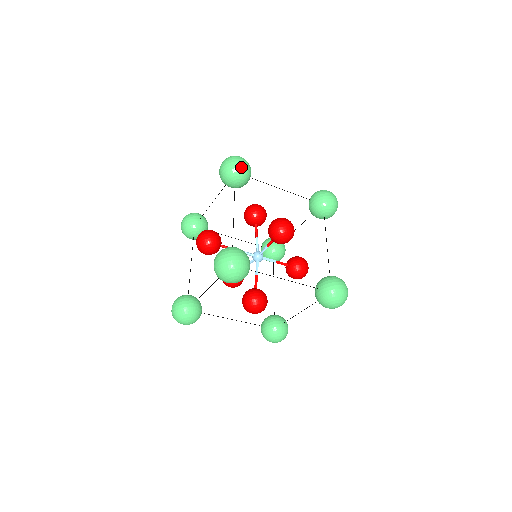
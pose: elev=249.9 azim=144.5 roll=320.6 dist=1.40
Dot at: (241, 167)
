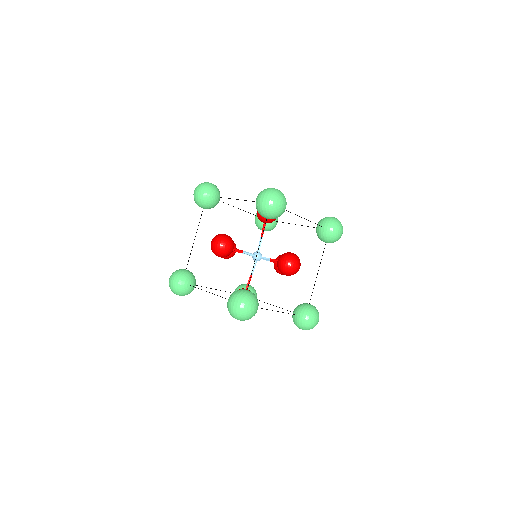
Dot at: (212, 184)
